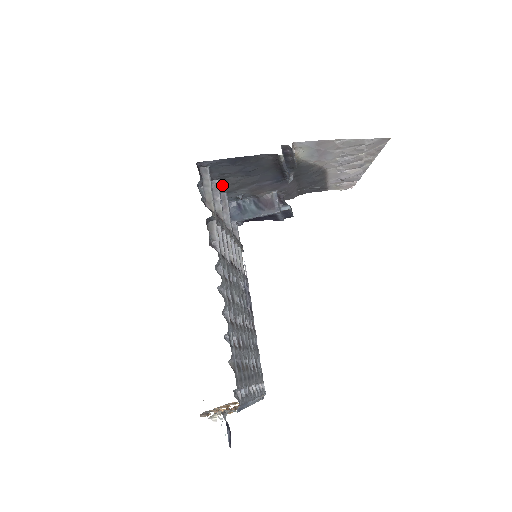
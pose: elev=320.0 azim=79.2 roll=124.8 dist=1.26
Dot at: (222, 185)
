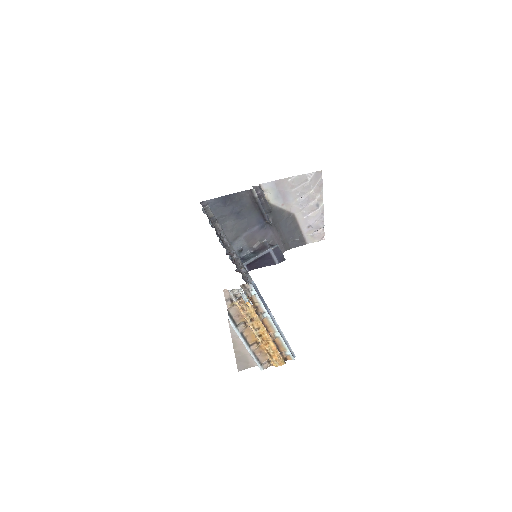
Dot at: occluded
